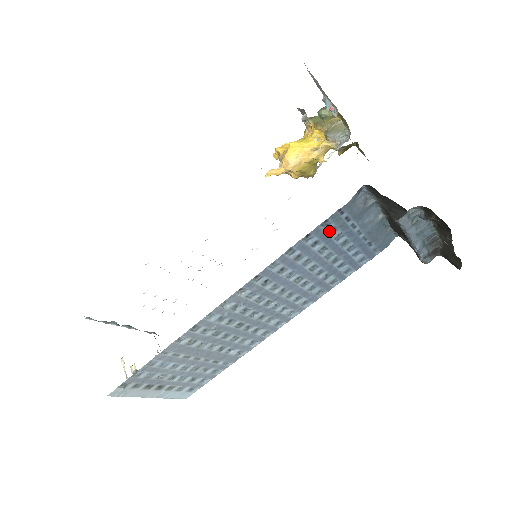
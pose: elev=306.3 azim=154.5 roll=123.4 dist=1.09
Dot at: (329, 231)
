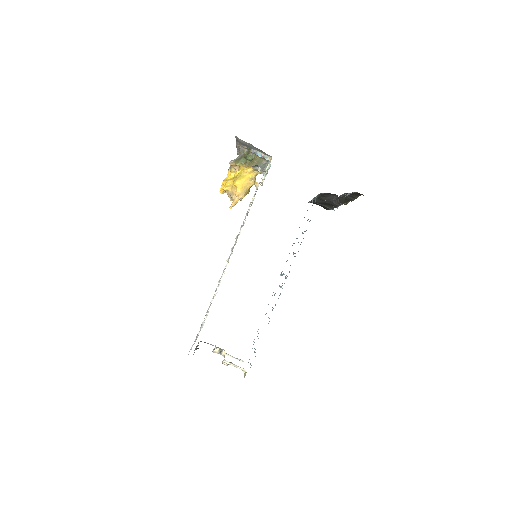
Dot at: occluded
